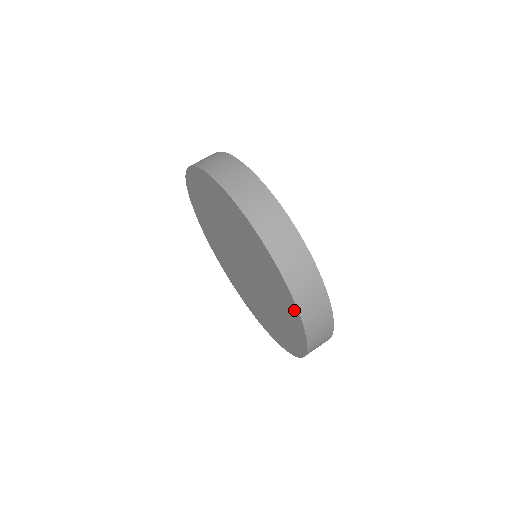
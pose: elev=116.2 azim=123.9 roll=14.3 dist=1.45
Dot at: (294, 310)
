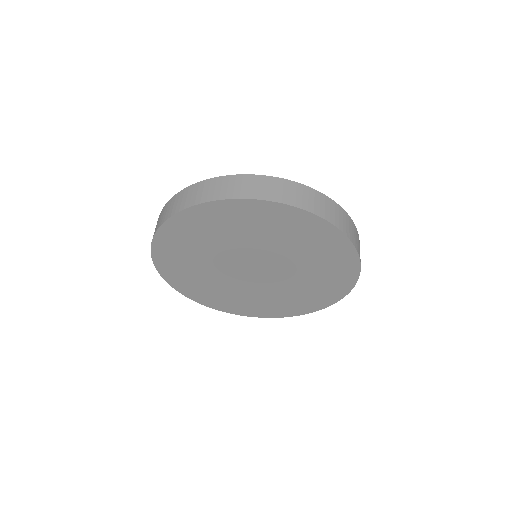
Dot at: (340, 241)
